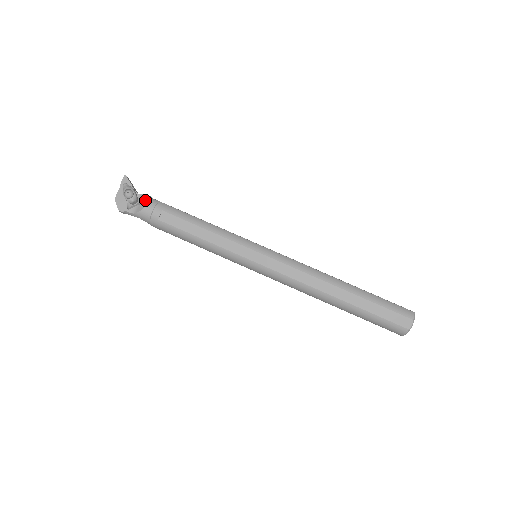
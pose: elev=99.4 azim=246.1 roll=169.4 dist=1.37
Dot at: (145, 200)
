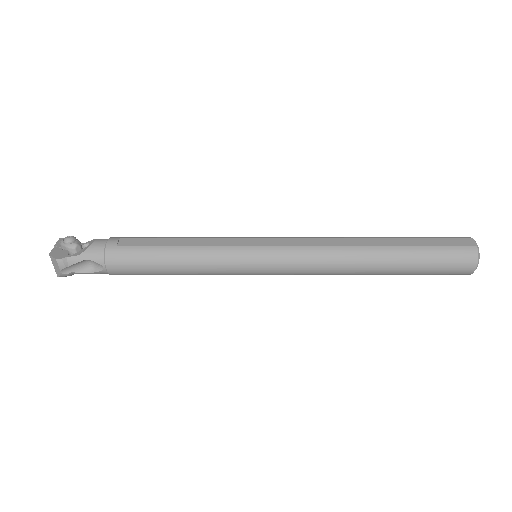
Dot at: (93, 239)
